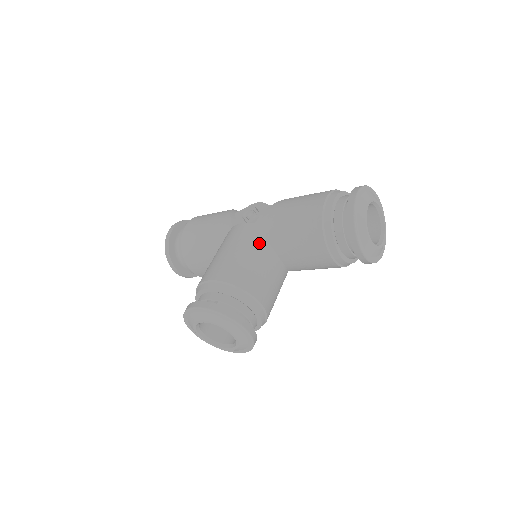
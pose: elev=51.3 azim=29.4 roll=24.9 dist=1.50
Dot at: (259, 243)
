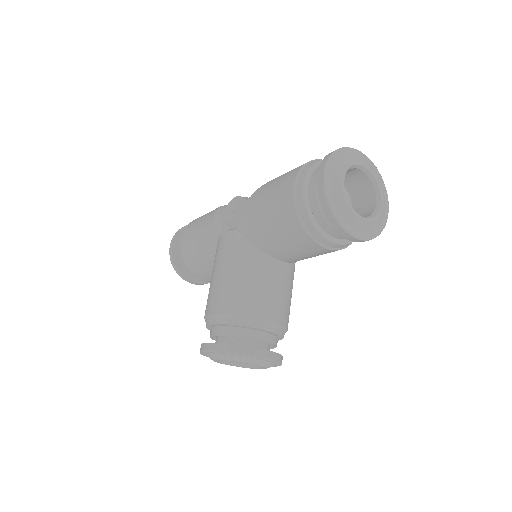
Dot at: (247, 253)
